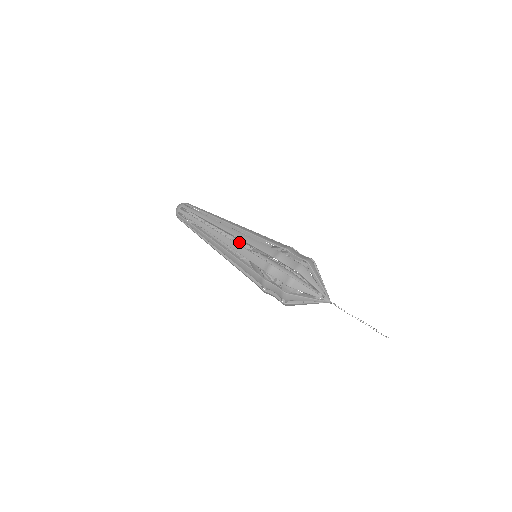
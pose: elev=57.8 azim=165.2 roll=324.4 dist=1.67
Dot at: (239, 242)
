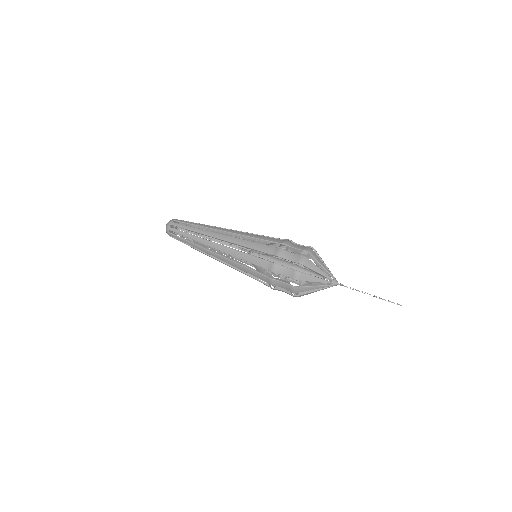
Dot at: occluded
